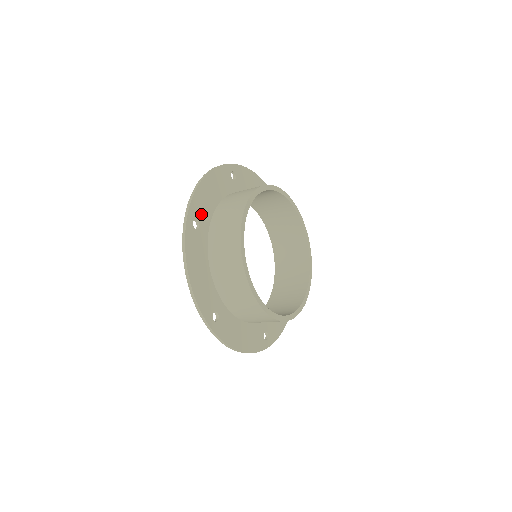
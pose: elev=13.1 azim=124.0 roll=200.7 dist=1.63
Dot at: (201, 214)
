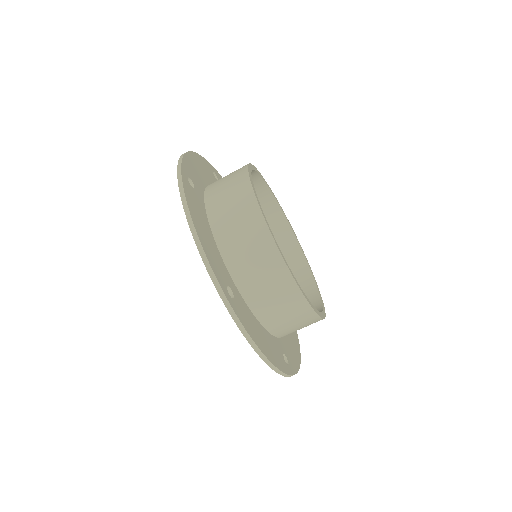
Dot at: (194, 178)
